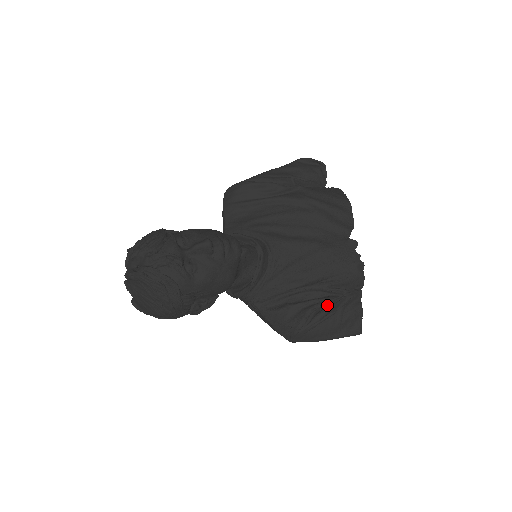
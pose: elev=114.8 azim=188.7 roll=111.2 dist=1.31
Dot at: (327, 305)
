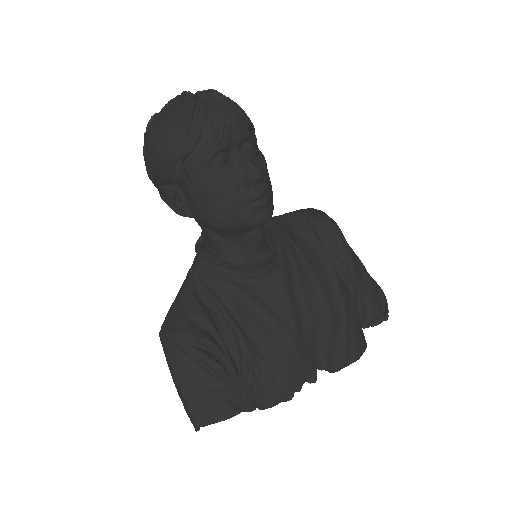
Dot at: (223, 364)
